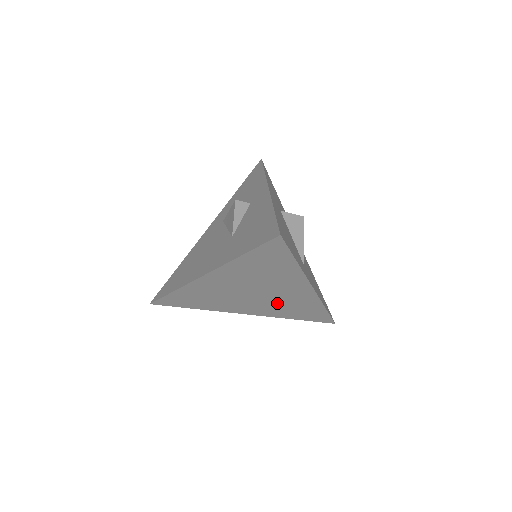
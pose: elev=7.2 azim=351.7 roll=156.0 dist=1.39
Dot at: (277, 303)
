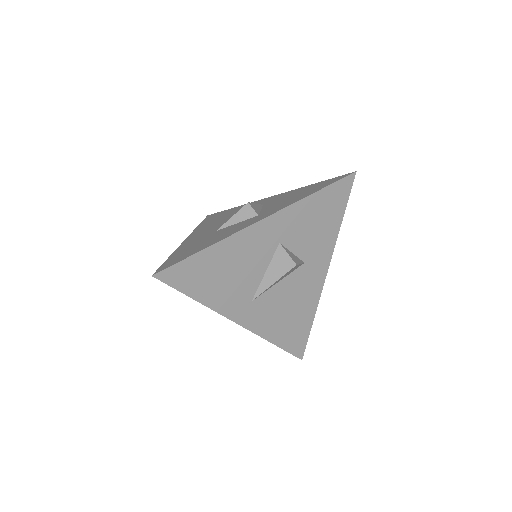
Dot at: occluded
